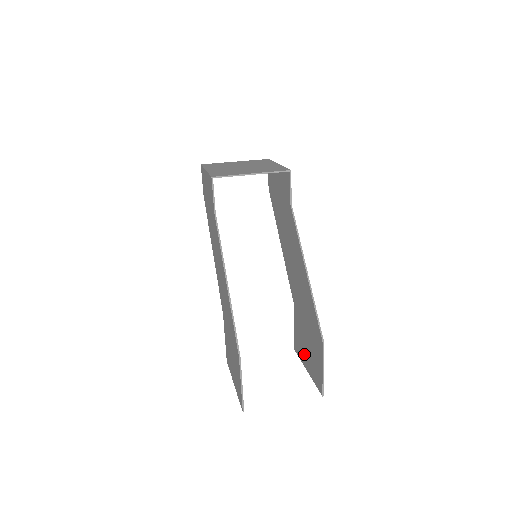
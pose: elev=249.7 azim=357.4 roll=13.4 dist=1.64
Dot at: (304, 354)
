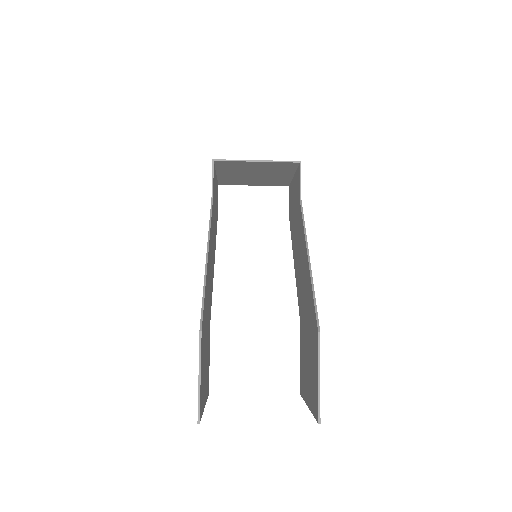
Dot at: (306, 383)
